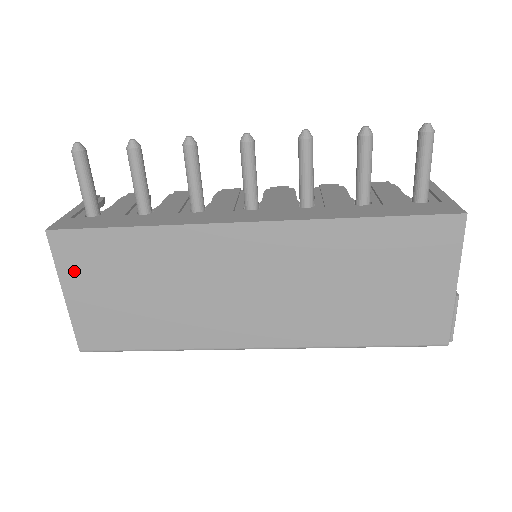
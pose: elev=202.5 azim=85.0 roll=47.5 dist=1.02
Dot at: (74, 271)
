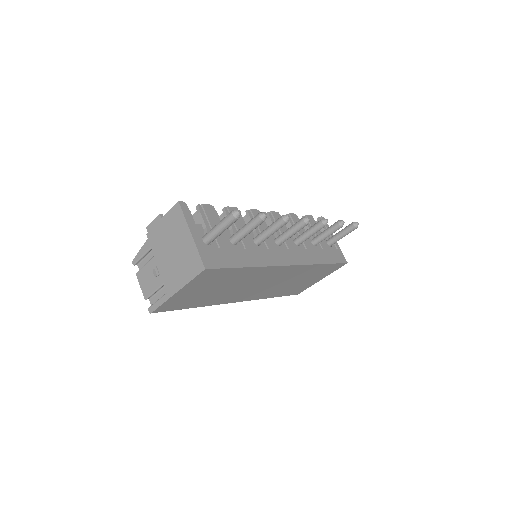
Dot at: (196, 283)
